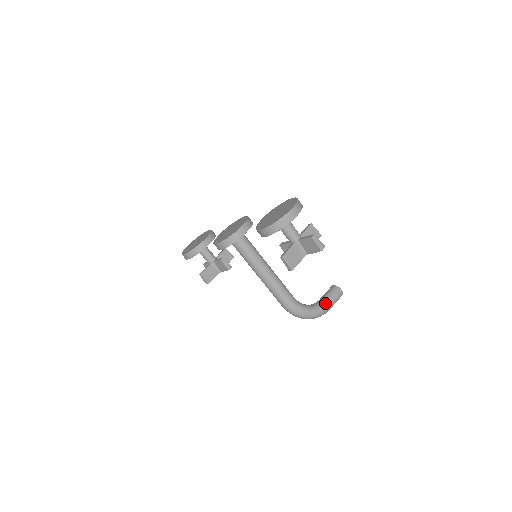
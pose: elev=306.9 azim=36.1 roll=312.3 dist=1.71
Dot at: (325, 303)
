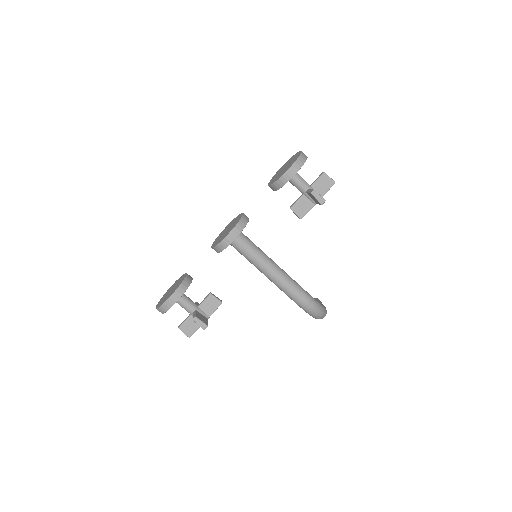
Dot at: occluded
